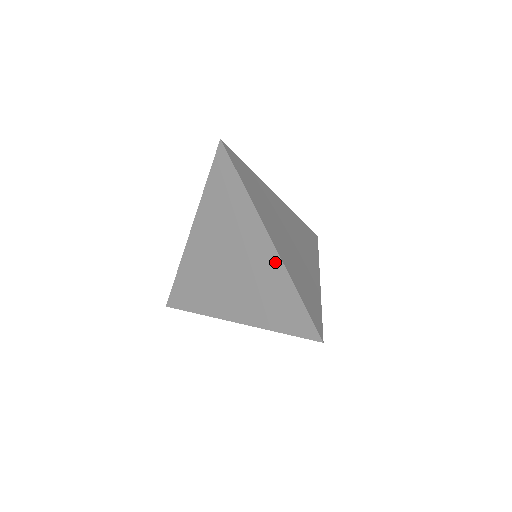
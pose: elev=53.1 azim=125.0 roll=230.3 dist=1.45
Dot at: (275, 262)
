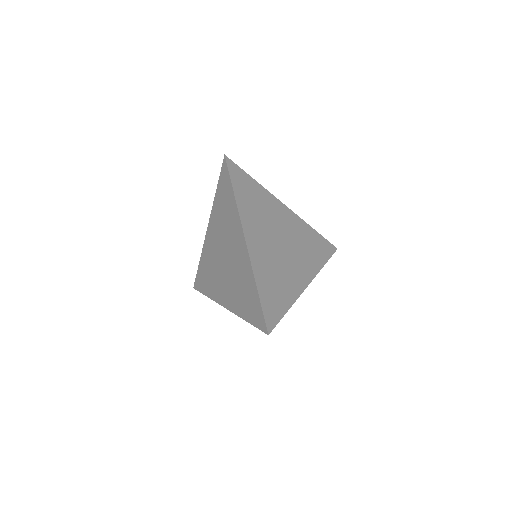
Dot at: (247, 261)
